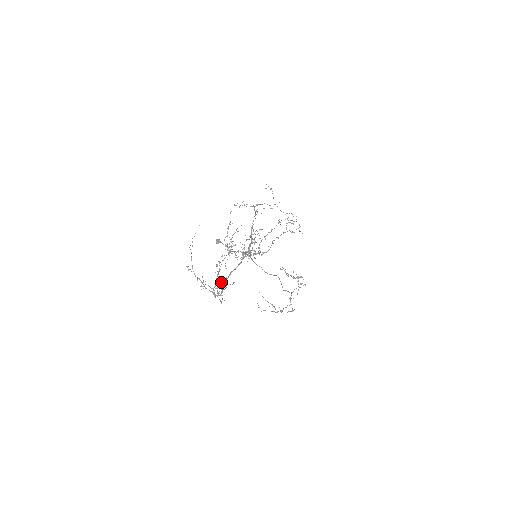
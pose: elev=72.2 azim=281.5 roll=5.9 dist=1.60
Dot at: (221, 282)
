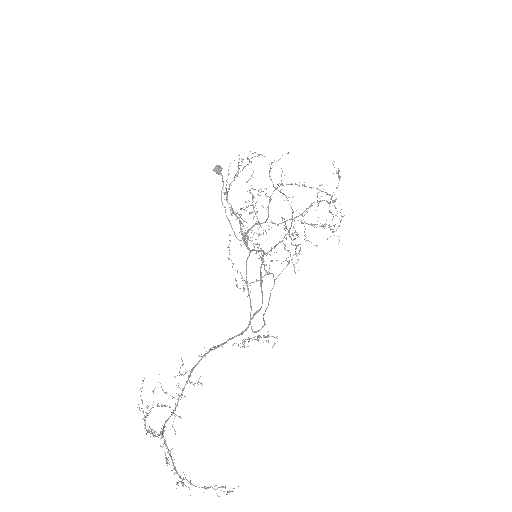
Dot at: (183, 375)
